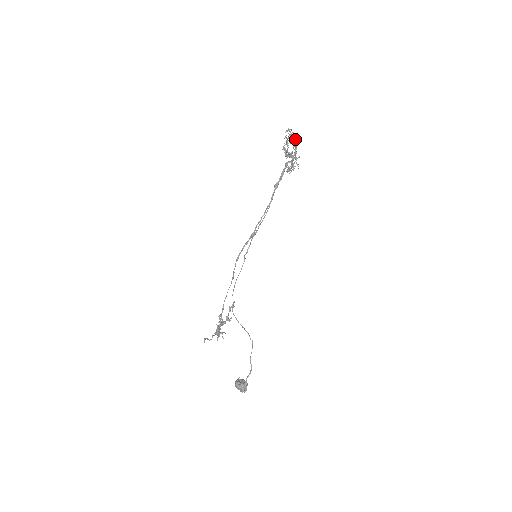
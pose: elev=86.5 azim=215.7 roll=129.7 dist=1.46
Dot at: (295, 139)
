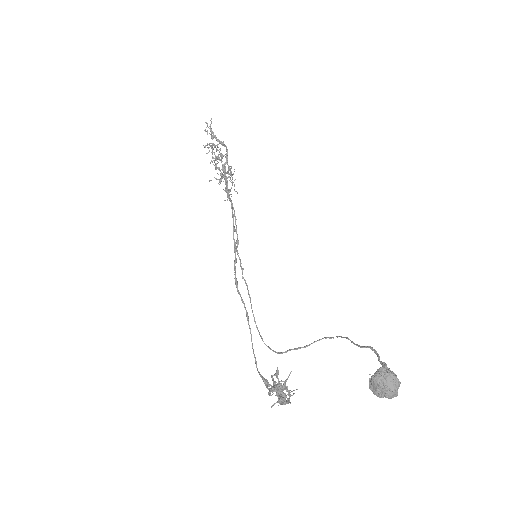
Dot at: (217, 145)
